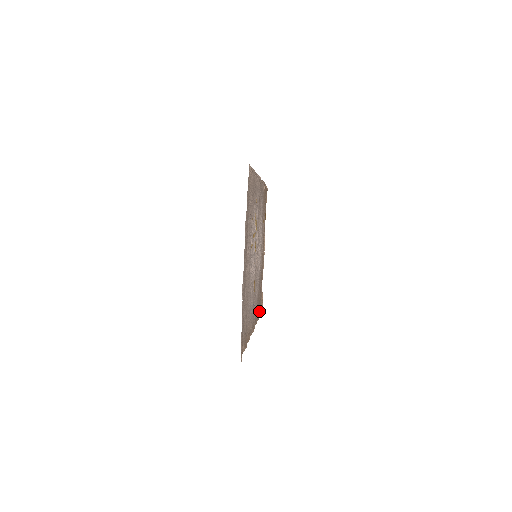
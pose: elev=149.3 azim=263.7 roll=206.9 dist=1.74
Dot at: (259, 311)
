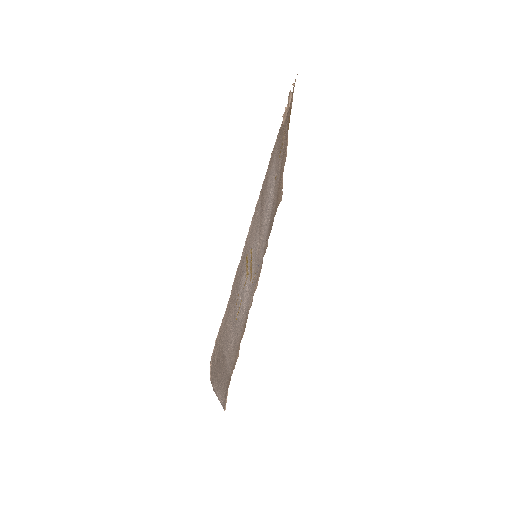
Dot at: occluded
